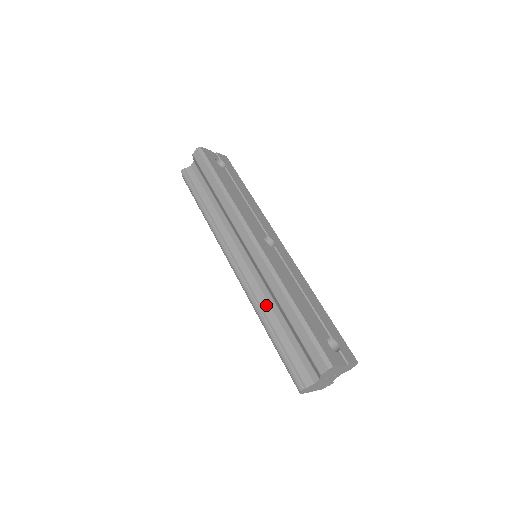
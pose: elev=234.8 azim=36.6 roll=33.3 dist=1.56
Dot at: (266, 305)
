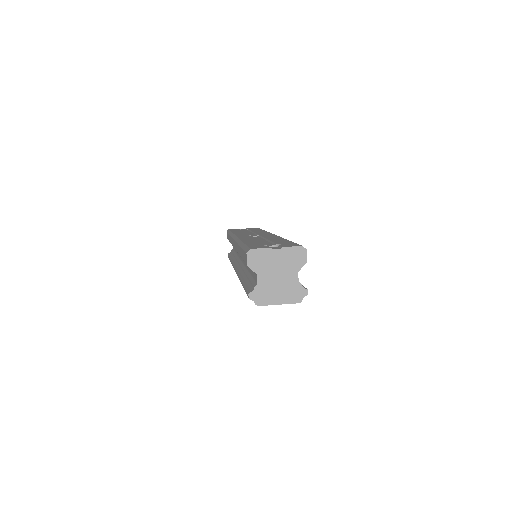
Dot at: (245, 271)
